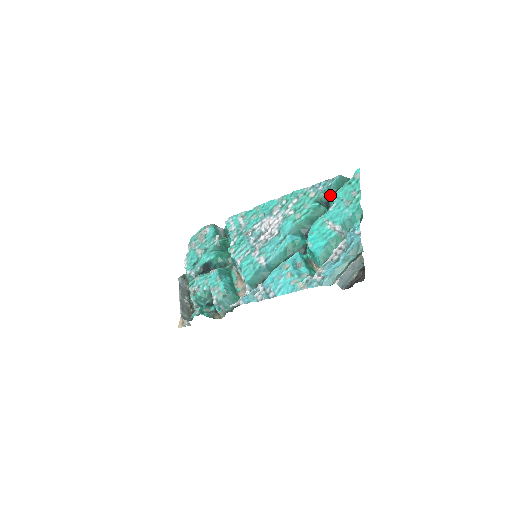
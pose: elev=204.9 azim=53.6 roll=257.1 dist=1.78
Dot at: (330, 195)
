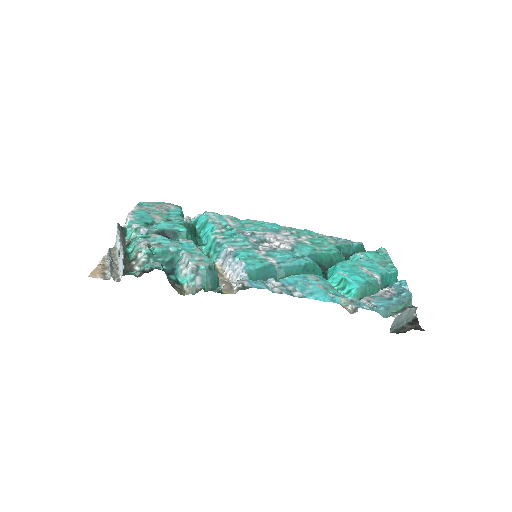
Dot at: (348, 253)
